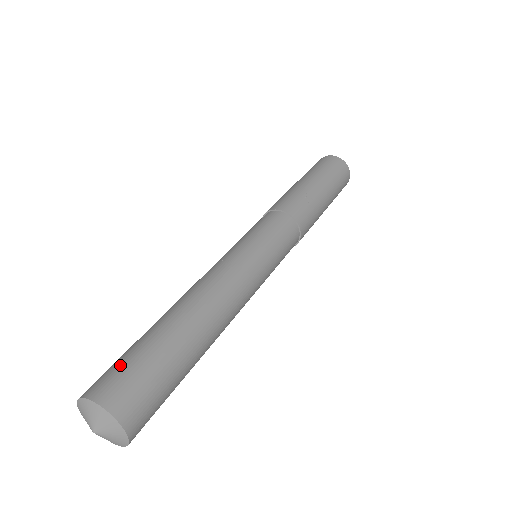
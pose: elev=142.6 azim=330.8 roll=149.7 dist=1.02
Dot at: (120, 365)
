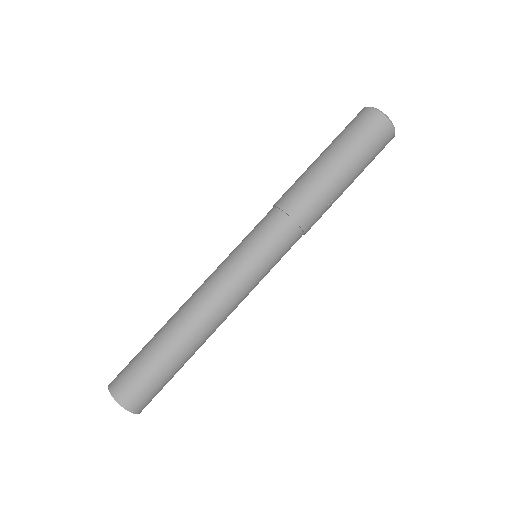
Dot at: (146, 387)
